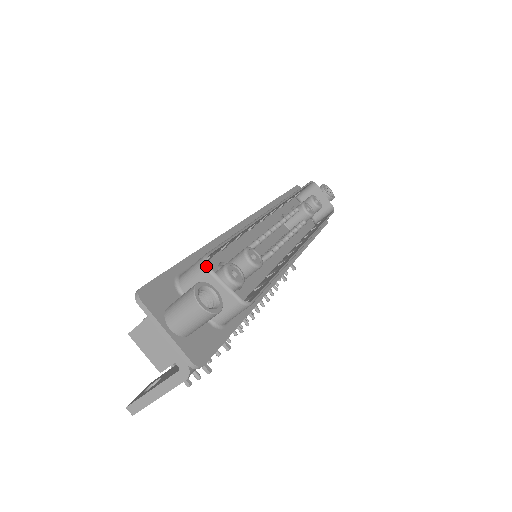
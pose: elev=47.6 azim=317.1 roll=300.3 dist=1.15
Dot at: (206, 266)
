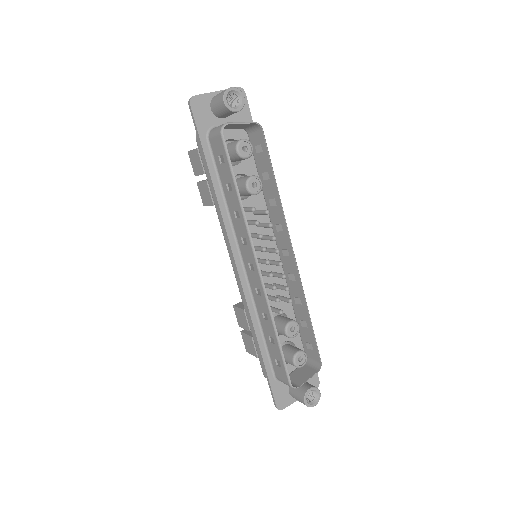
Dot at: occluded
